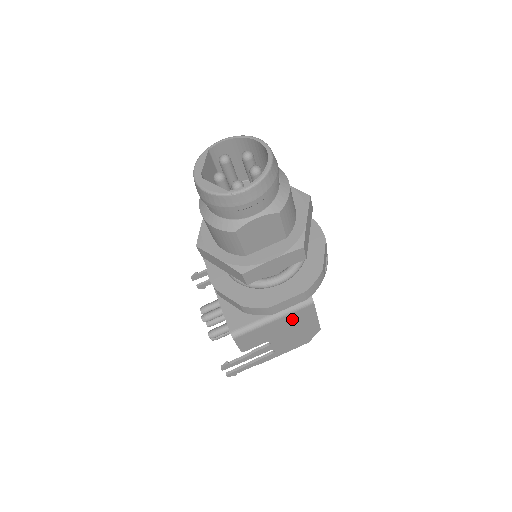
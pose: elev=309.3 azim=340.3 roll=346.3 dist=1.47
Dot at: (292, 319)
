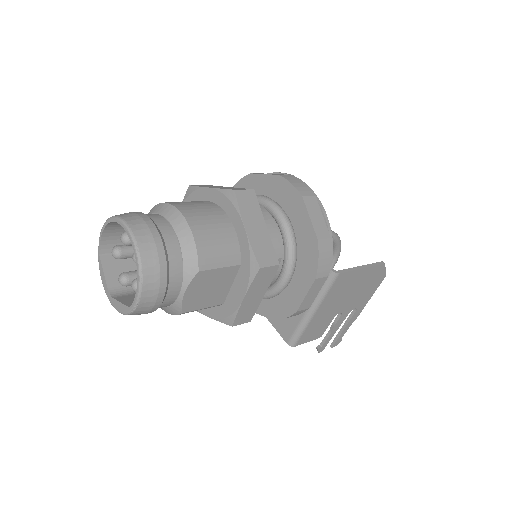
Dot at: (334, 294)
